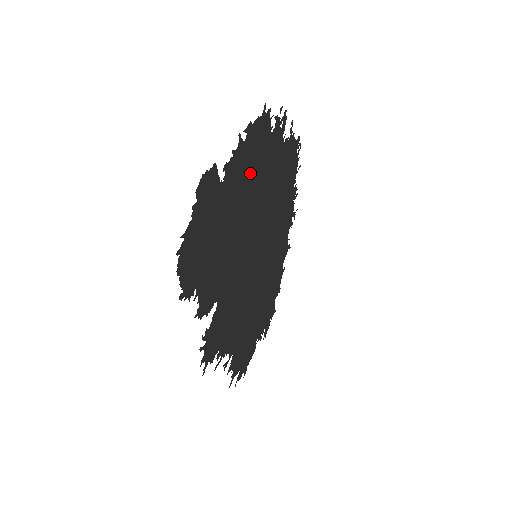
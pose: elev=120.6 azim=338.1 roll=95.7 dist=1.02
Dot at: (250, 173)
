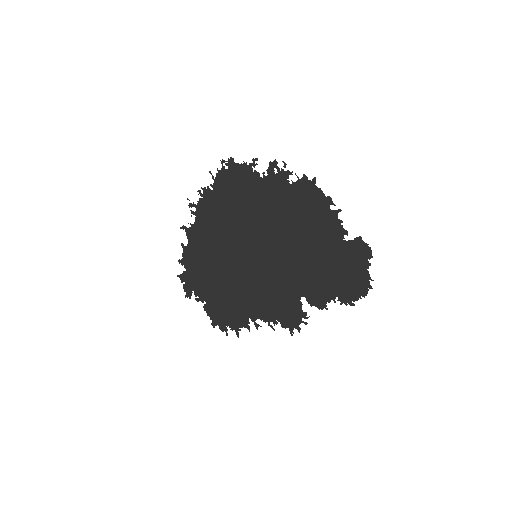
Dot at: (307, 219)
